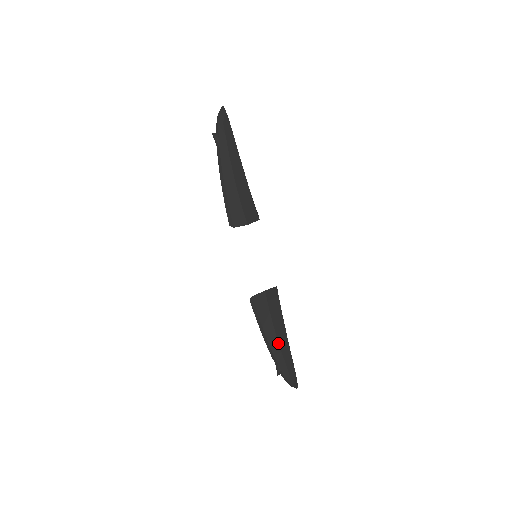
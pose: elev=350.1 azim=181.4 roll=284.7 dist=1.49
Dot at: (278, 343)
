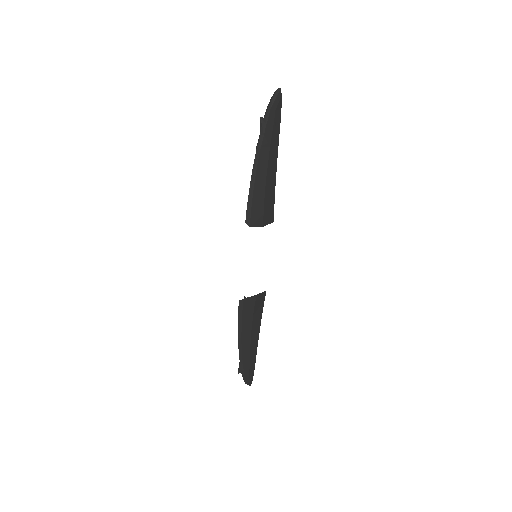
Dot at: (250, 345)
